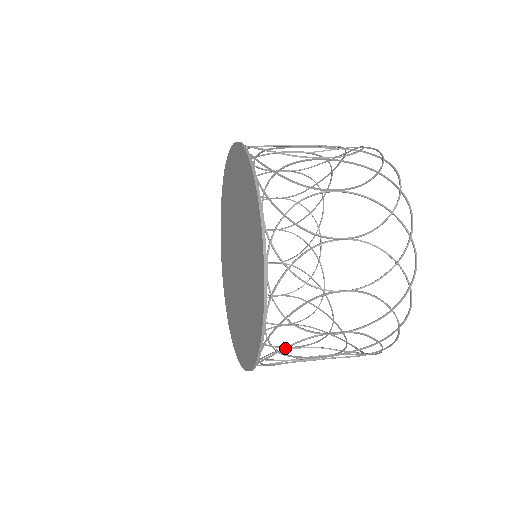
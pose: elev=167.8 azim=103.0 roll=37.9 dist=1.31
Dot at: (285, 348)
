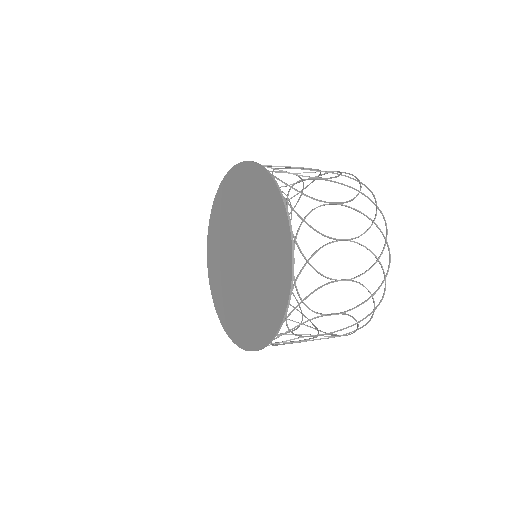
Dot at: occluded
